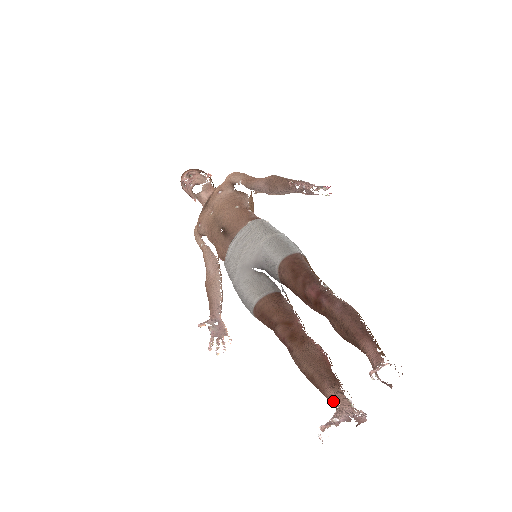
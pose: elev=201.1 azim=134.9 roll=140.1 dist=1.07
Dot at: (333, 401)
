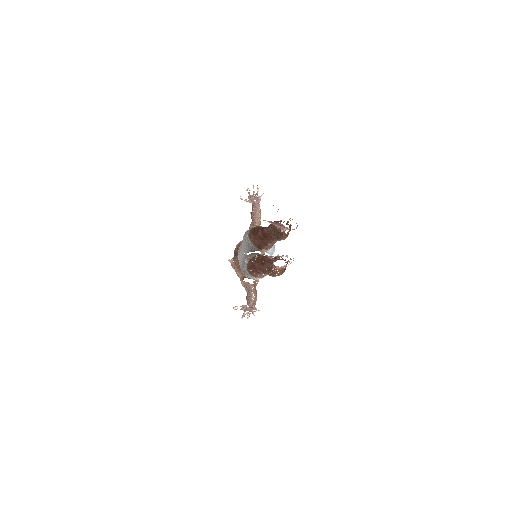
Dot at: (273, 264)
